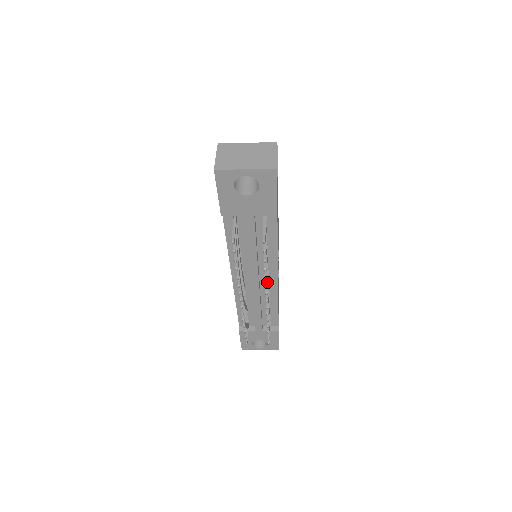
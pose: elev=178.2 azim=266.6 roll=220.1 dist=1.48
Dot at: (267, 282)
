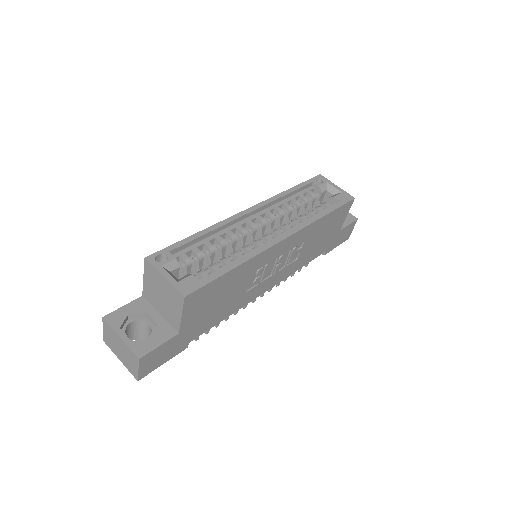
Dot at: (238, 310)
